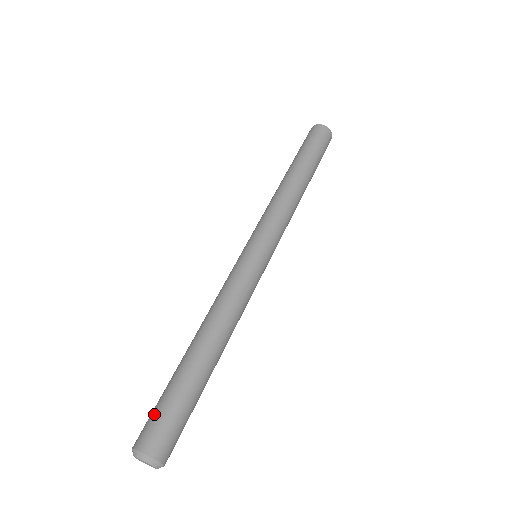
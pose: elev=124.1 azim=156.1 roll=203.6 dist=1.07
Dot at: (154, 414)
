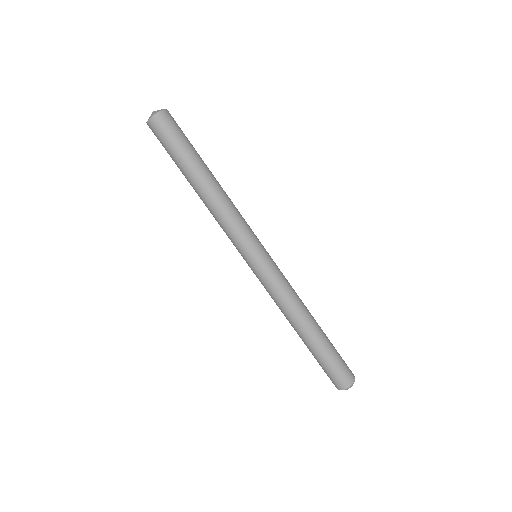
Dot at: occluded
